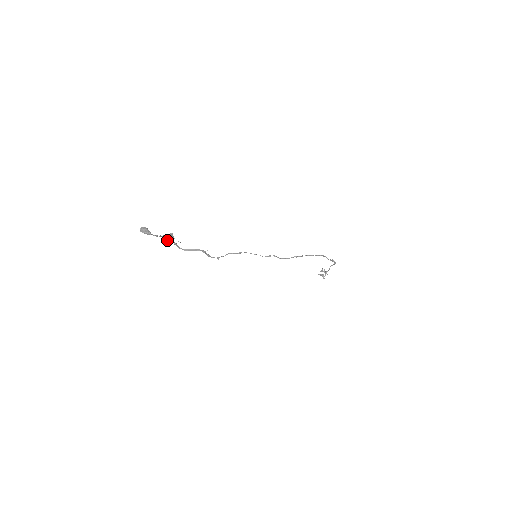
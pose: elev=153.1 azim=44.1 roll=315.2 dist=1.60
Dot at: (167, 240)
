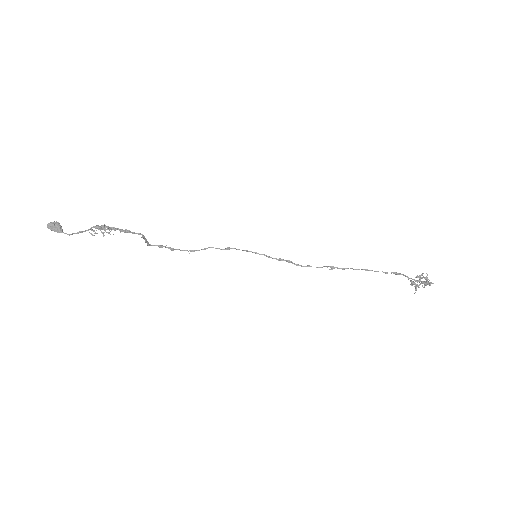
Dot at: occluded
